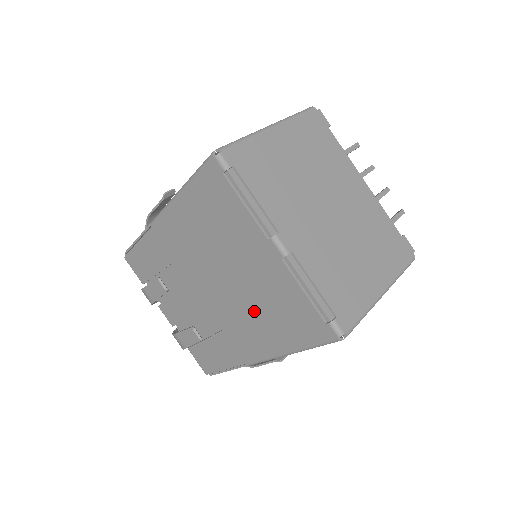
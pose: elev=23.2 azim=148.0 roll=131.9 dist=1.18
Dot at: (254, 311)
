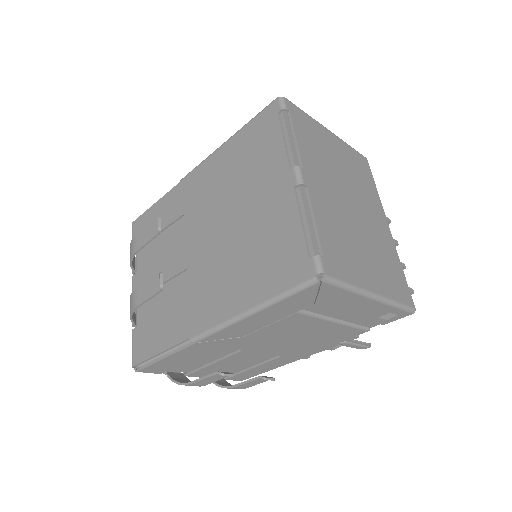
Dot at: (235, 259)
